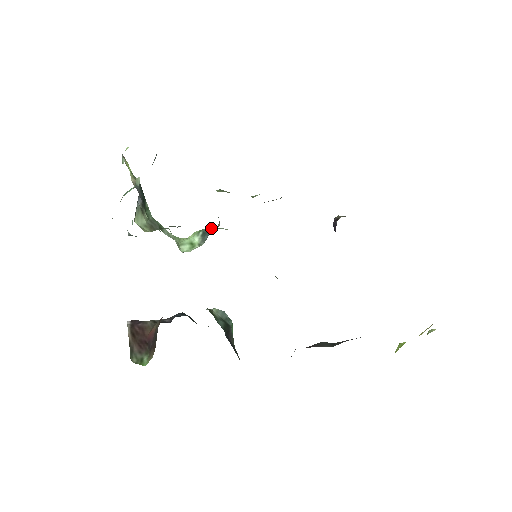
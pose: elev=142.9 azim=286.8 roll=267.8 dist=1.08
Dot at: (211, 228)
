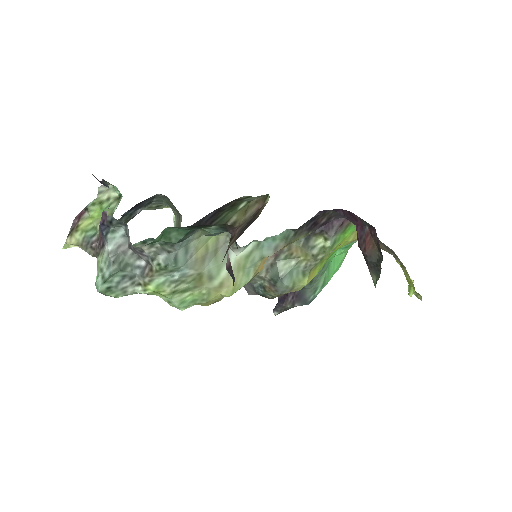
Dot at: occluded
